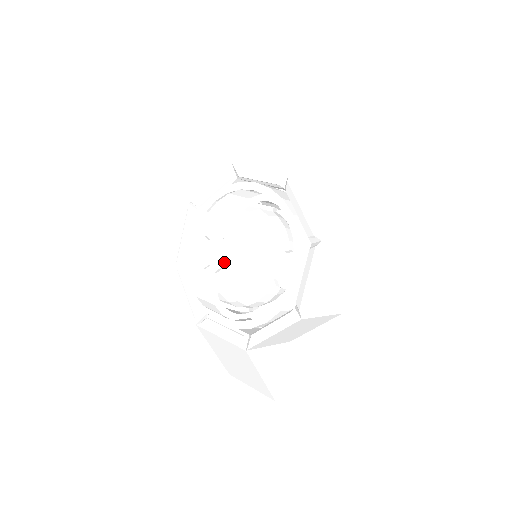
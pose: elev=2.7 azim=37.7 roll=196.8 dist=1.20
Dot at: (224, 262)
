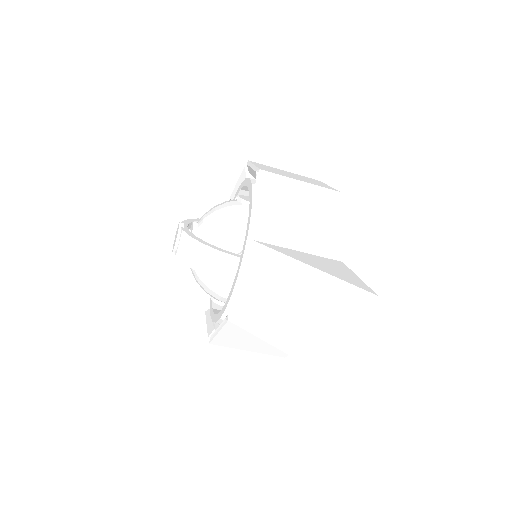
Dot at: (195, 225)
